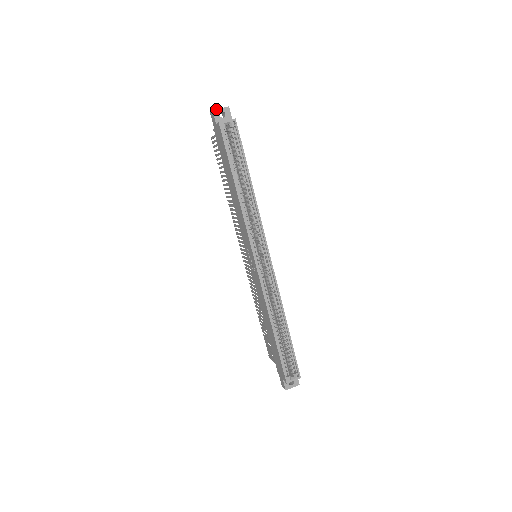
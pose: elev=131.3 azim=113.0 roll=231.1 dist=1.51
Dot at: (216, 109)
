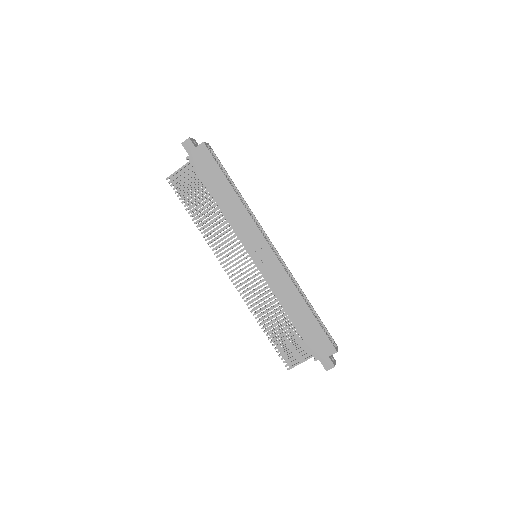
Dot at: (190, 138)
